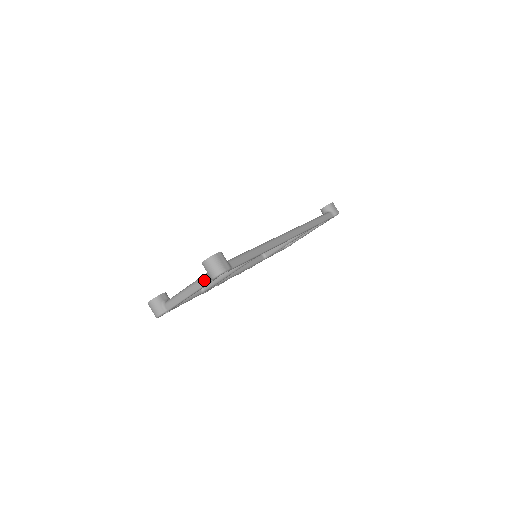
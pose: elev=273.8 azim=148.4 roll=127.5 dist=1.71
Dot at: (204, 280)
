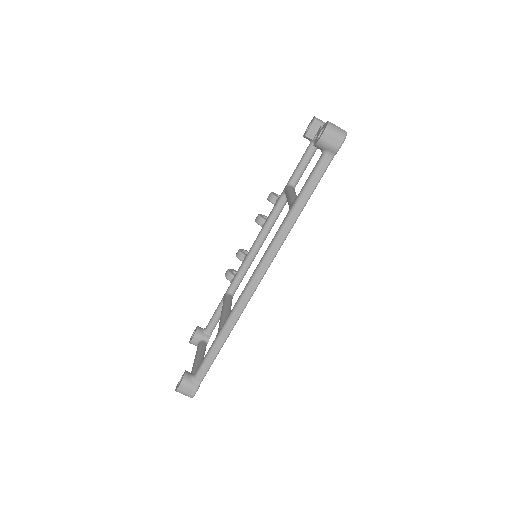
Dot at: occluded
